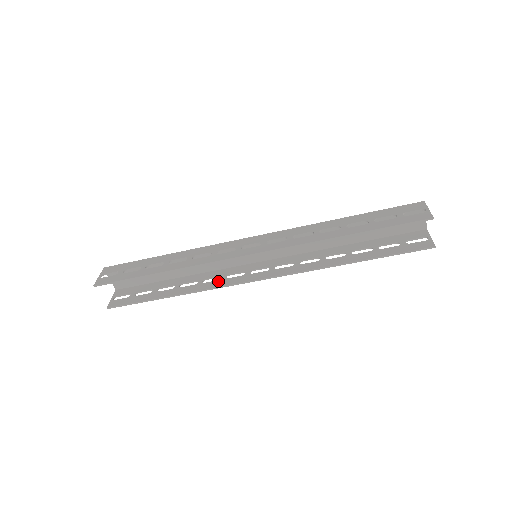
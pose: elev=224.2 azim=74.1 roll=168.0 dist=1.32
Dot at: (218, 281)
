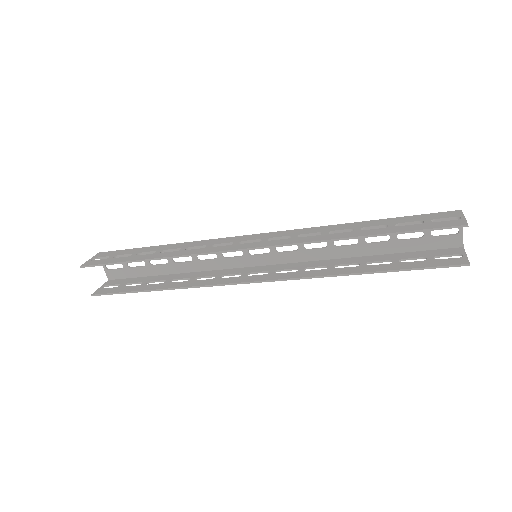
Dot at: (211, 280)
